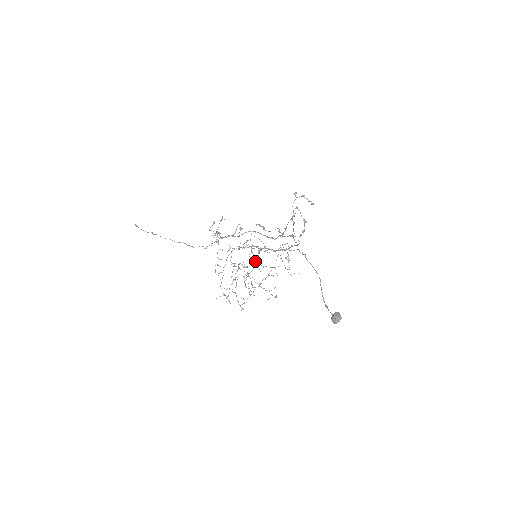
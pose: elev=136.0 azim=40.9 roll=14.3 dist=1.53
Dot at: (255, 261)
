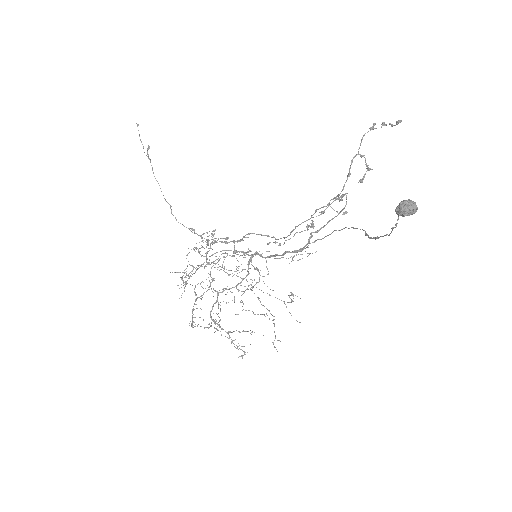
Dot at: (247, 274)
